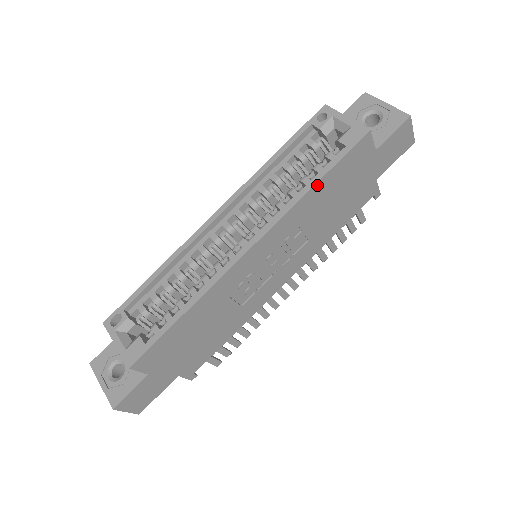
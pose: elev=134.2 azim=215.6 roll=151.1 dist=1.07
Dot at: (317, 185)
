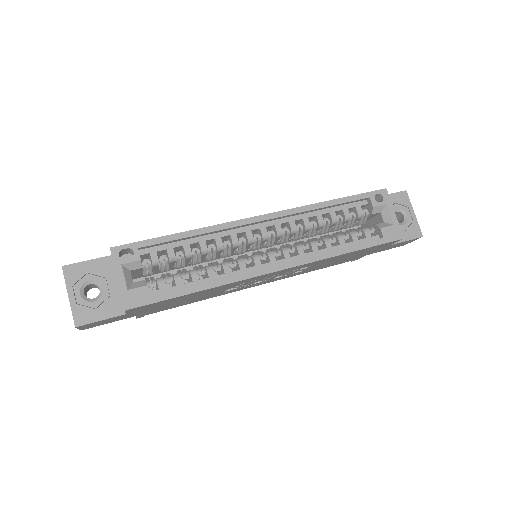
Dot at: (349, 253)
